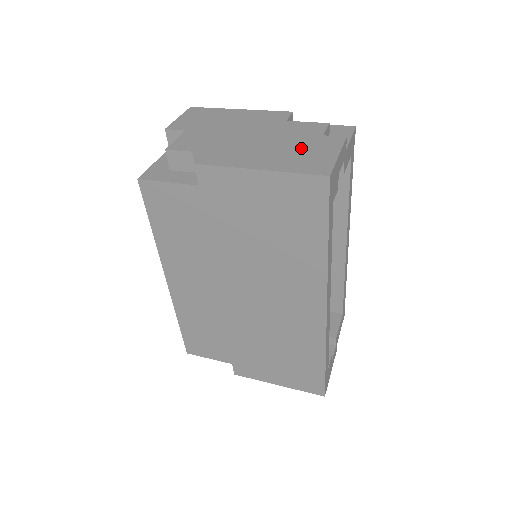
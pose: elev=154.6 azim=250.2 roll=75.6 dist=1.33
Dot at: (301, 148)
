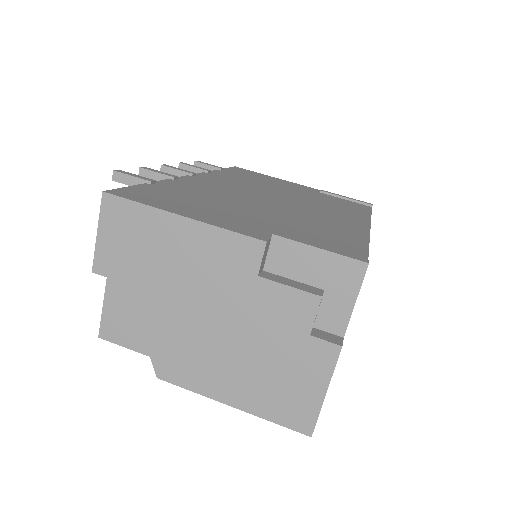
Dot at: (279, 367)
